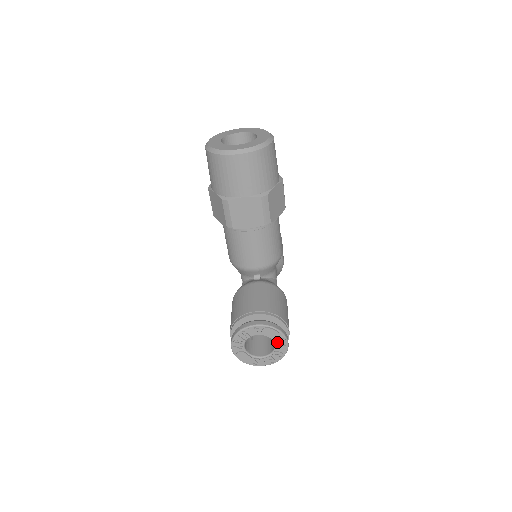
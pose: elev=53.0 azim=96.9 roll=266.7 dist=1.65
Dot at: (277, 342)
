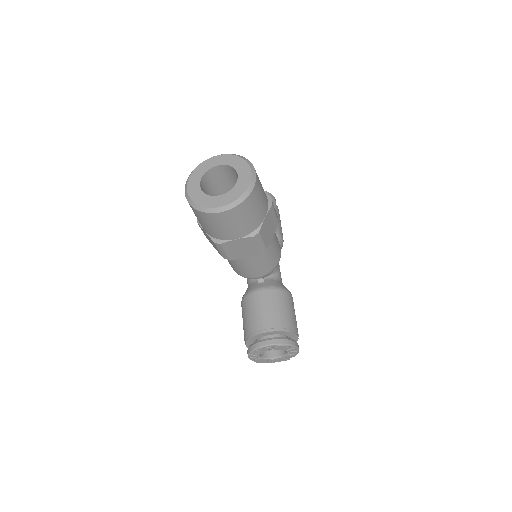
Dot at: (288, 350)
